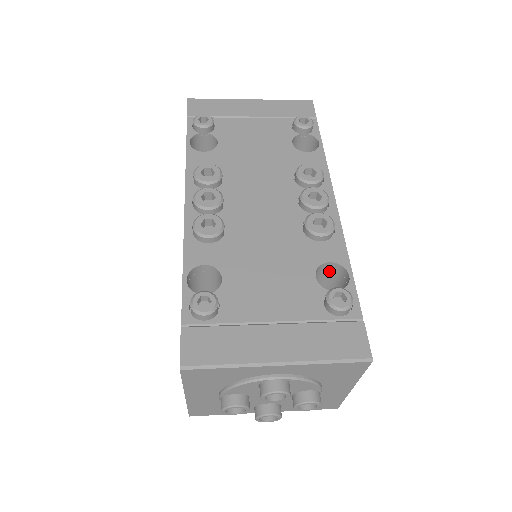
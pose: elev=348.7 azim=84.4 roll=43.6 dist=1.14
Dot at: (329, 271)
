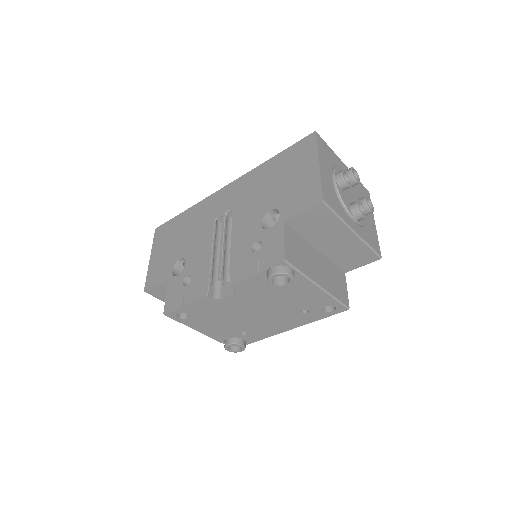
Dot at: occluded
